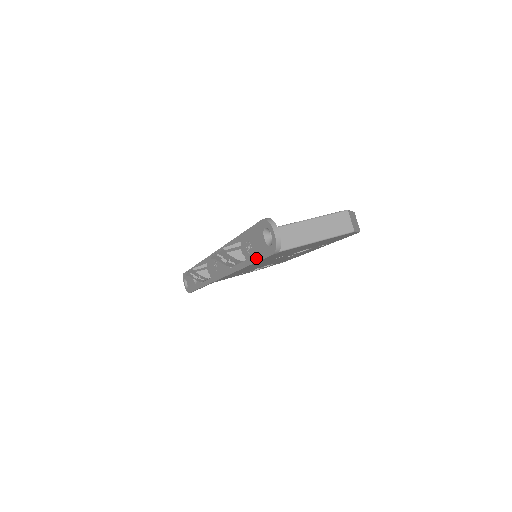
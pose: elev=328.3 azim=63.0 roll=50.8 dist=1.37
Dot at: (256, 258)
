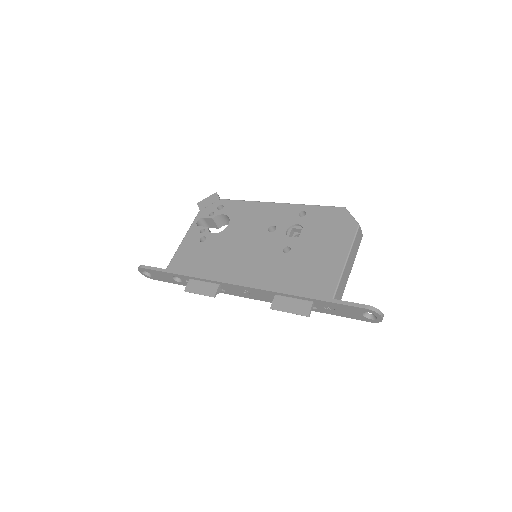
Dot at: (340, 315)
